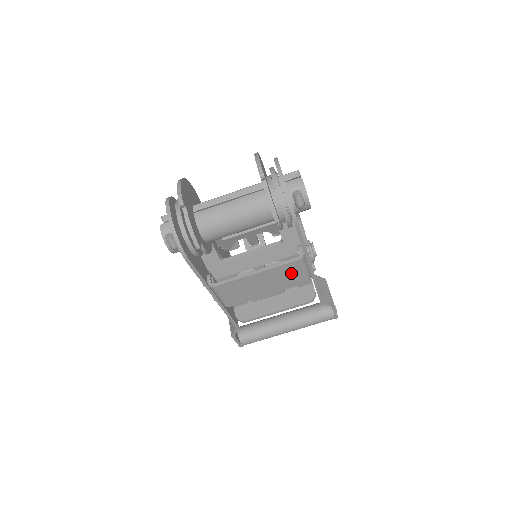
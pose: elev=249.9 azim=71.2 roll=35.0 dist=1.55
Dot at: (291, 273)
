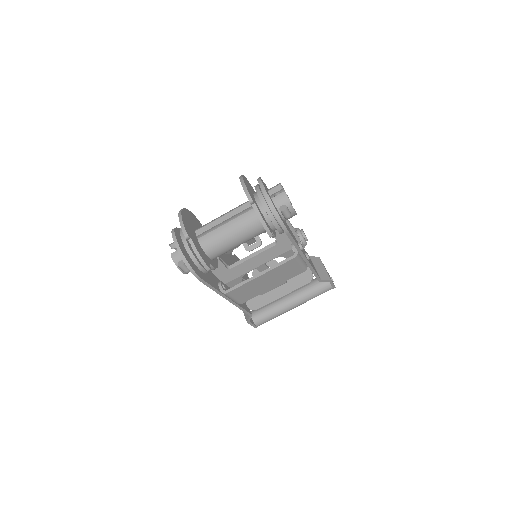
Dot at: (290, 268)
